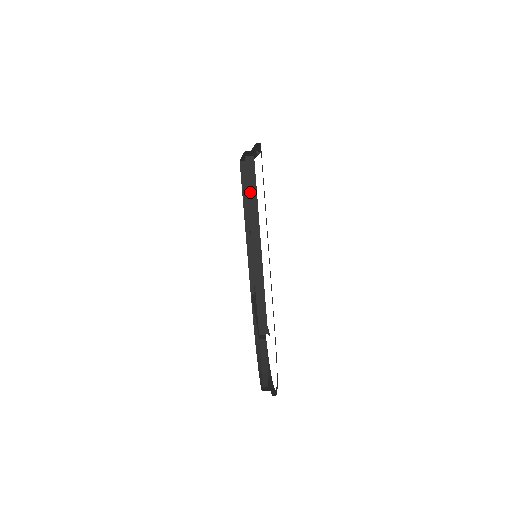
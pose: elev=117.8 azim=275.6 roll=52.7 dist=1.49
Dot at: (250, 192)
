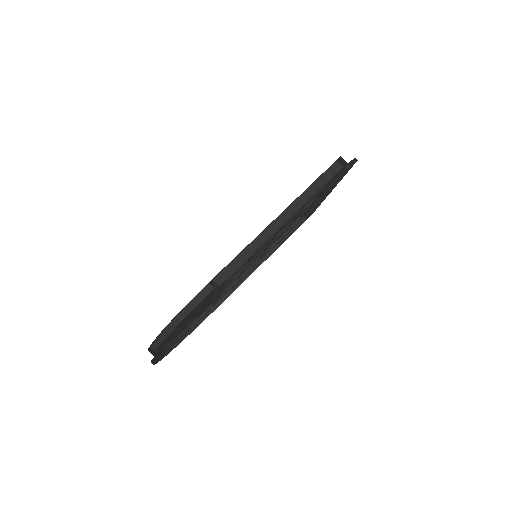
Dot at: (316, 183)
